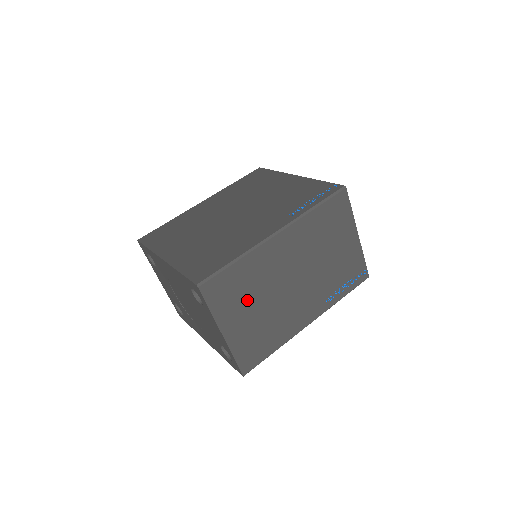
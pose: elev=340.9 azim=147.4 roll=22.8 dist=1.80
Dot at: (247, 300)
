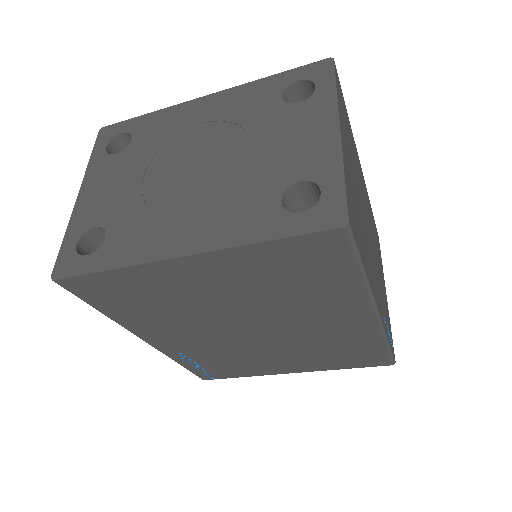
Dot at: (351, 157)
